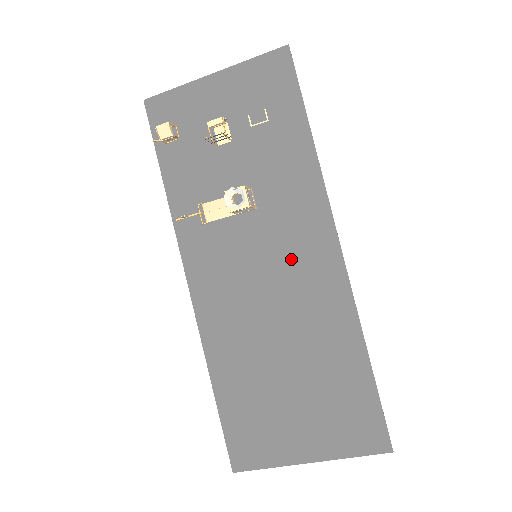
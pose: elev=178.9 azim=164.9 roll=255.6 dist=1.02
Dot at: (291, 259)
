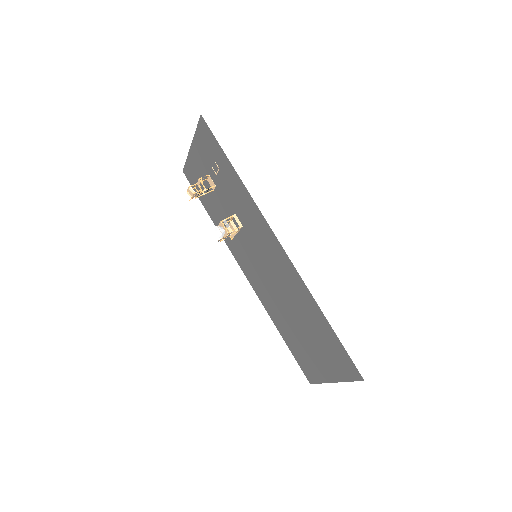
Dot at: (268, 256)
